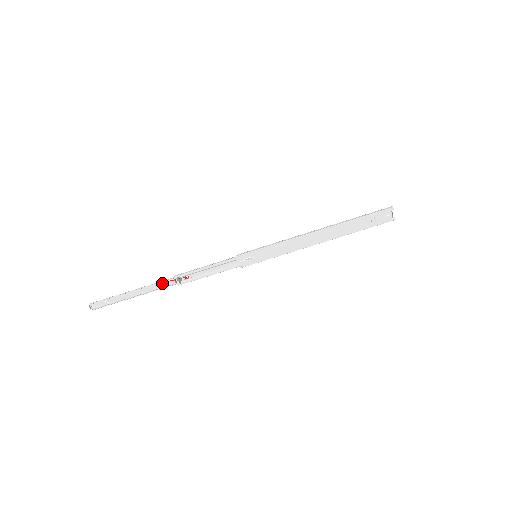
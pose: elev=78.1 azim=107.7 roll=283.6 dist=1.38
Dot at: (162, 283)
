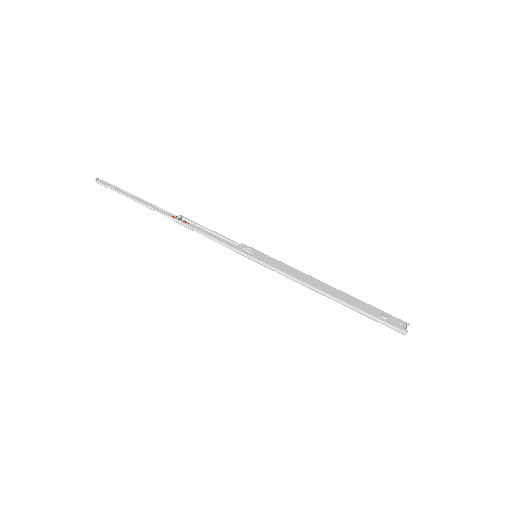
Dot at: (164, 212)
